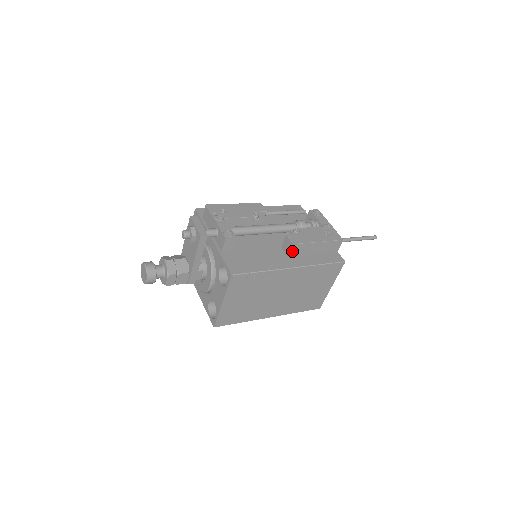
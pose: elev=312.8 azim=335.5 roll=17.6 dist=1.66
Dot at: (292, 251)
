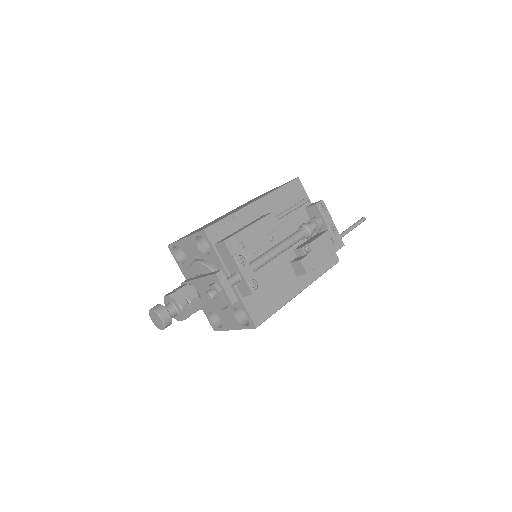
Dot at: (303, 274)
